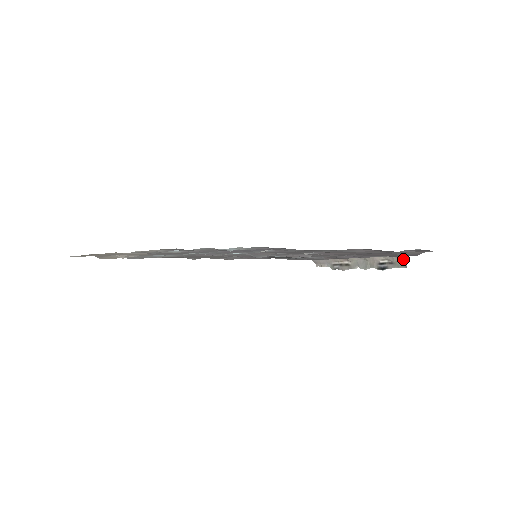
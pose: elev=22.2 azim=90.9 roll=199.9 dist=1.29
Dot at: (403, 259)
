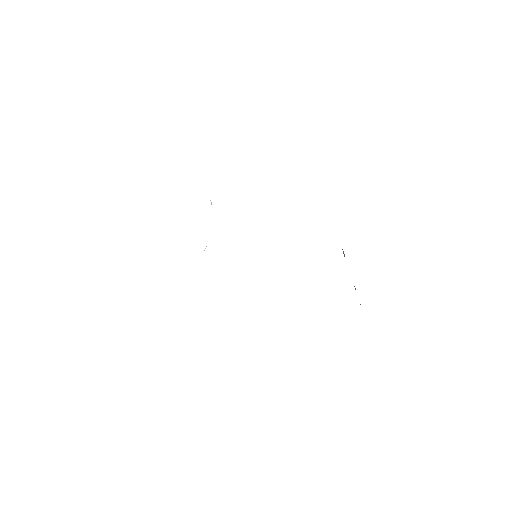
Dot at: (360, 304)
